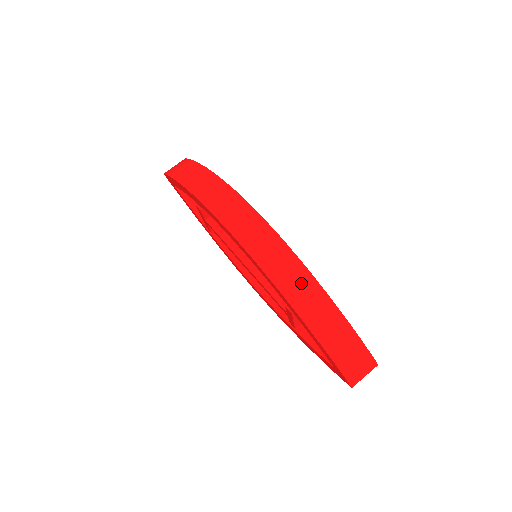
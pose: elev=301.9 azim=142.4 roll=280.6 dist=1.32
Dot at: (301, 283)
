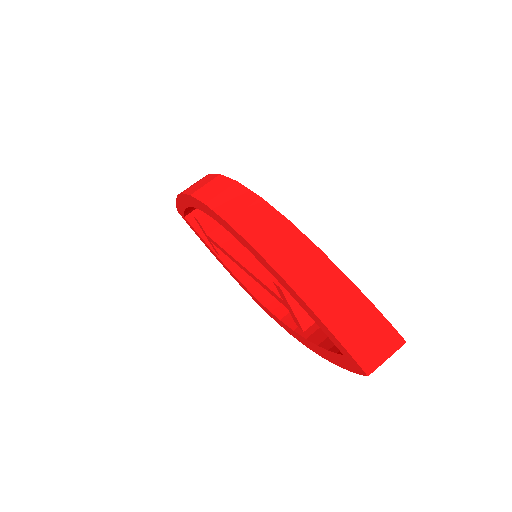
Dot at: (281, 236)
